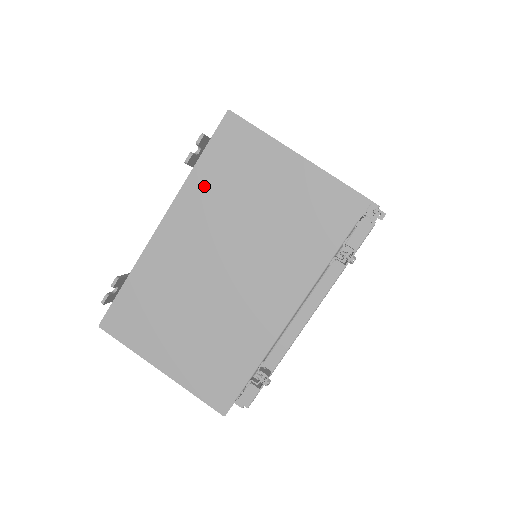
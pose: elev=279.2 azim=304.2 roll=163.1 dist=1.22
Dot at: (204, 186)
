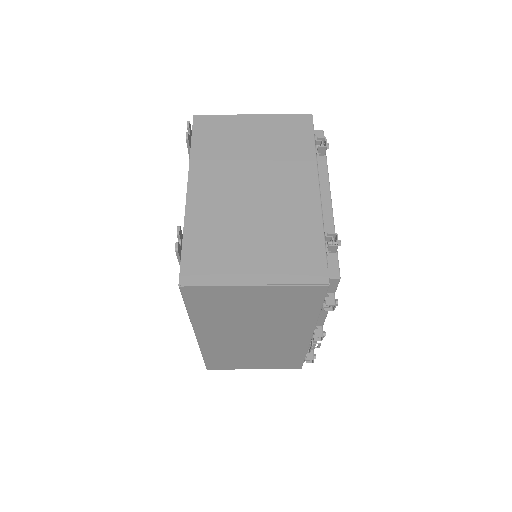
Dot at: (205, 155)
